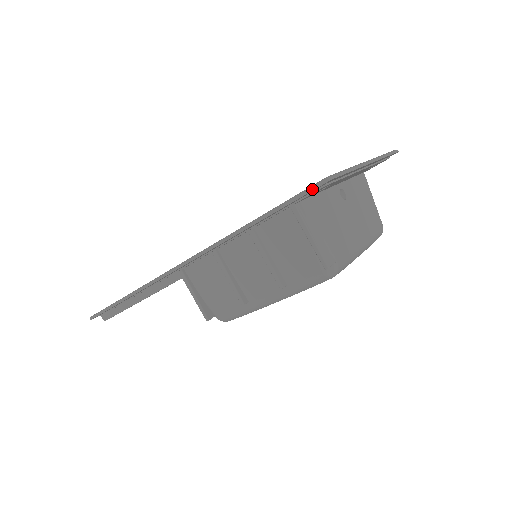
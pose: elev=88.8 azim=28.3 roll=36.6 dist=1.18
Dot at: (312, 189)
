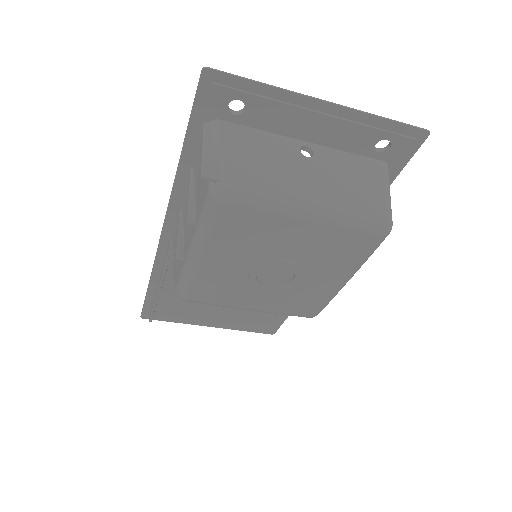
Dot at: (197, 87)
